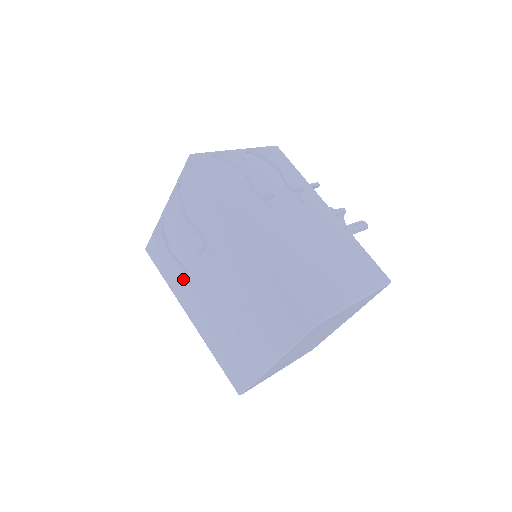
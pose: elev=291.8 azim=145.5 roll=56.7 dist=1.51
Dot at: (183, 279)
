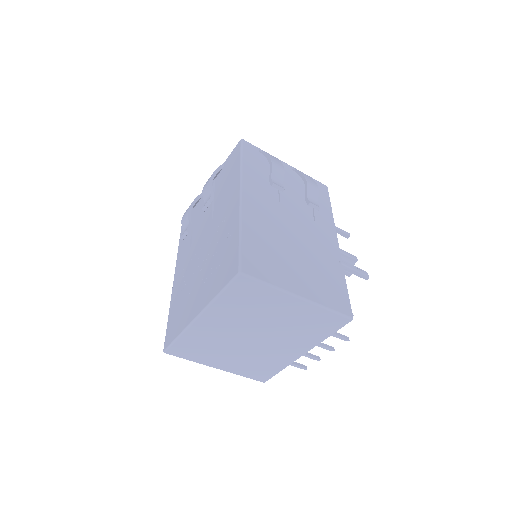
Dot at: (184, 233)
